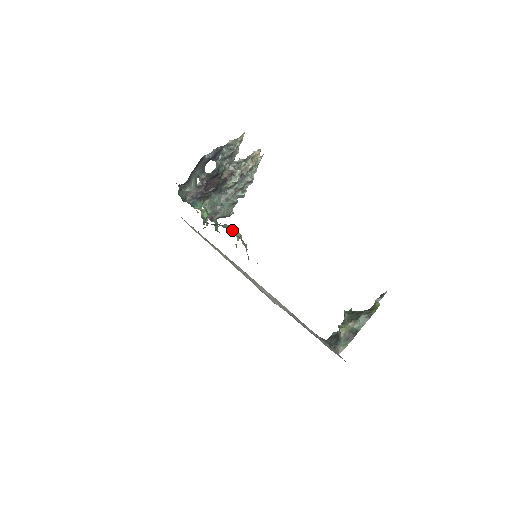
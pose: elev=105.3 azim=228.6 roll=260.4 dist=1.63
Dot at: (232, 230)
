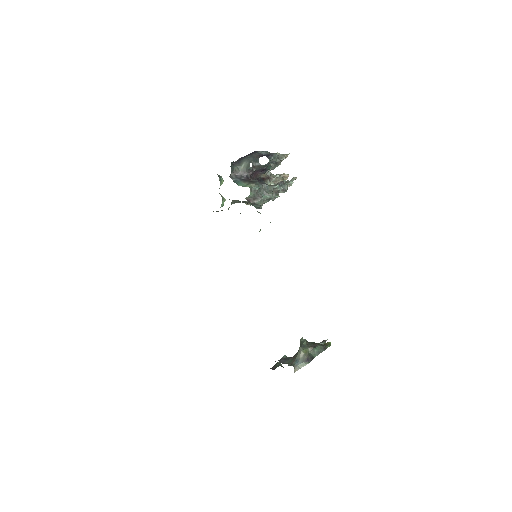
Dot at: occluded
